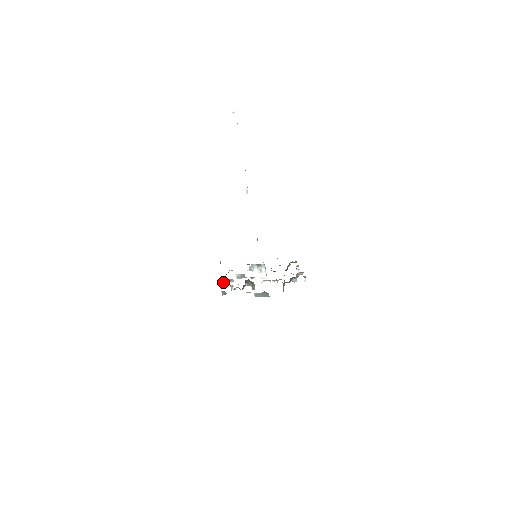
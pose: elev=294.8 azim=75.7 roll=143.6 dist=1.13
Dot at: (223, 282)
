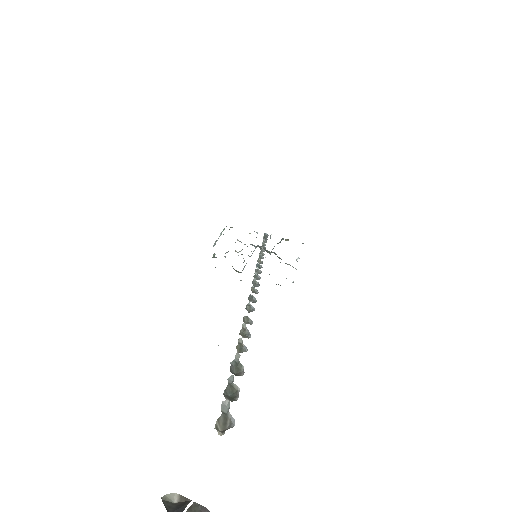
Dot at: occluded
